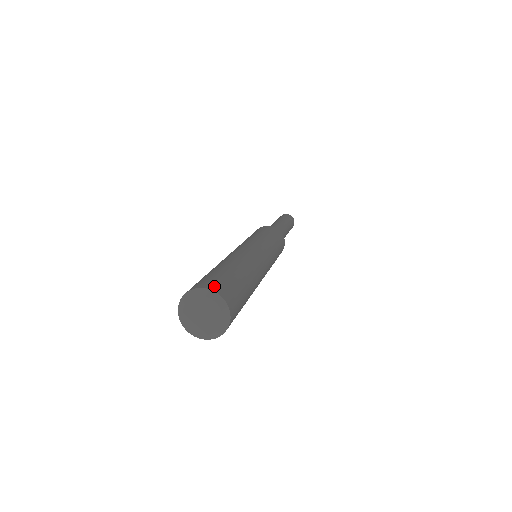
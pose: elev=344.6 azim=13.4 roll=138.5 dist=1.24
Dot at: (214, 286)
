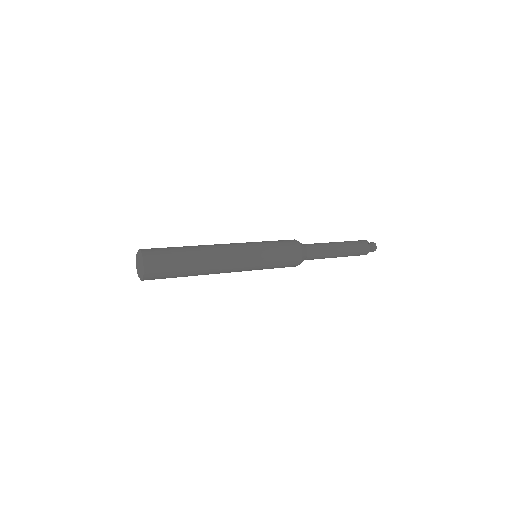
Dot at: (146, 249)
